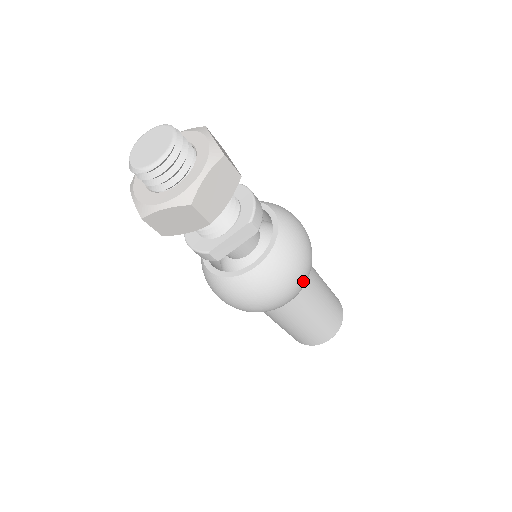
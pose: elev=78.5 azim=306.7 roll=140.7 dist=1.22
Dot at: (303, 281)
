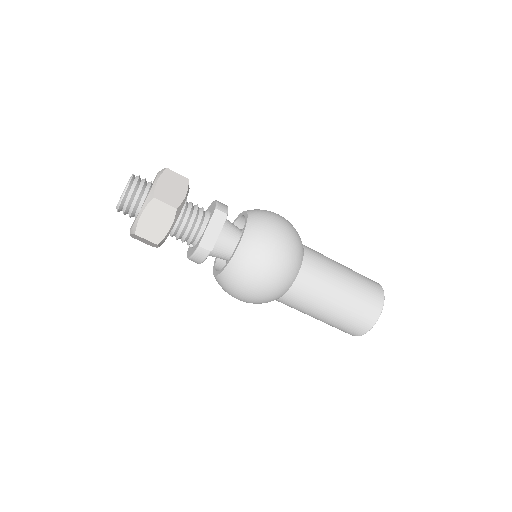
Dot at: (291, 241)
